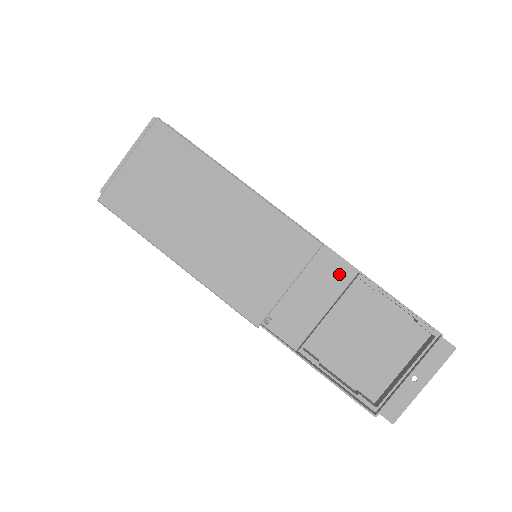
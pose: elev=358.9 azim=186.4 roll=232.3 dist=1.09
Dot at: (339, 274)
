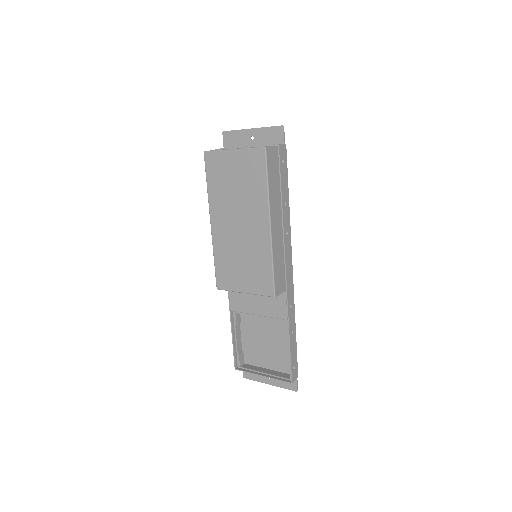
Dot at: (279, 310)
